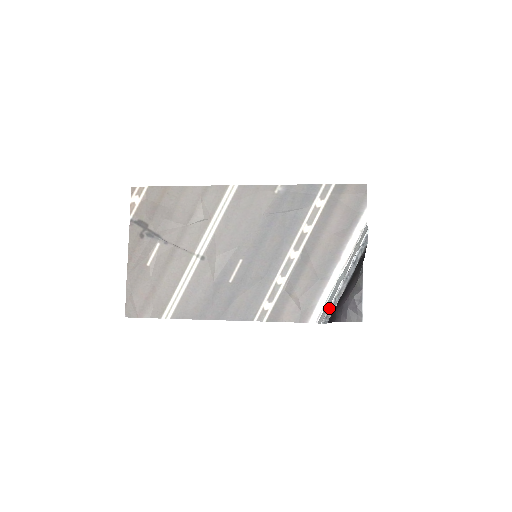
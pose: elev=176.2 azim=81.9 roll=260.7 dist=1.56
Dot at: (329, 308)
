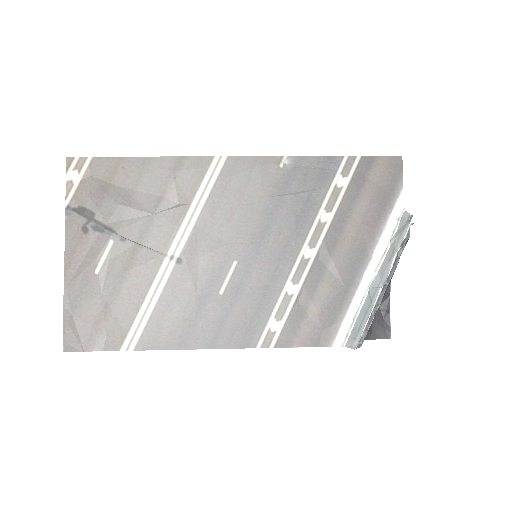
Dot at: (365, 326)
